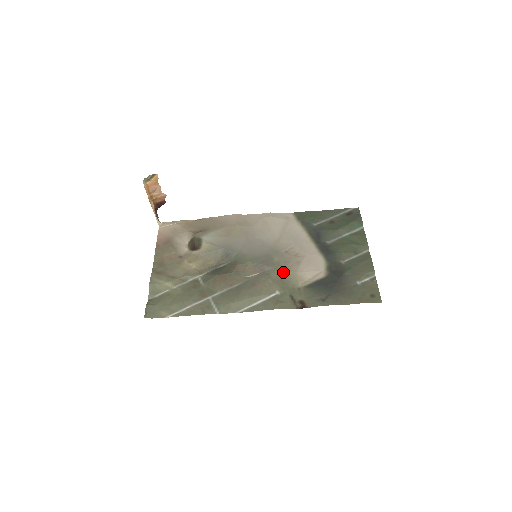
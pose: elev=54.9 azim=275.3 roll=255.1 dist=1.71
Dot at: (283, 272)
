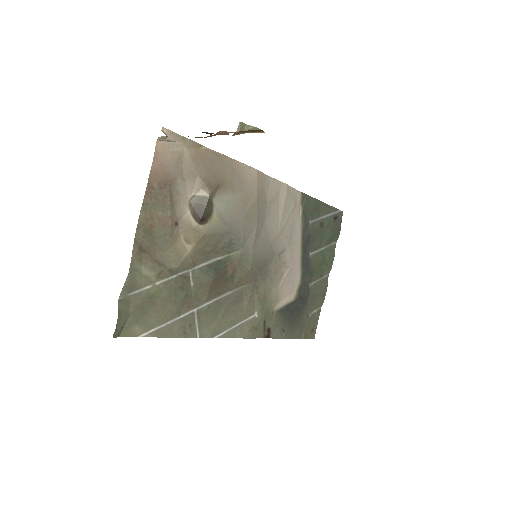
Dot at: (269, 287)
